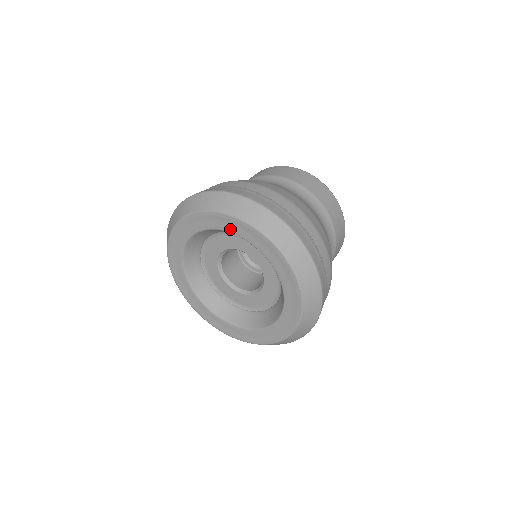
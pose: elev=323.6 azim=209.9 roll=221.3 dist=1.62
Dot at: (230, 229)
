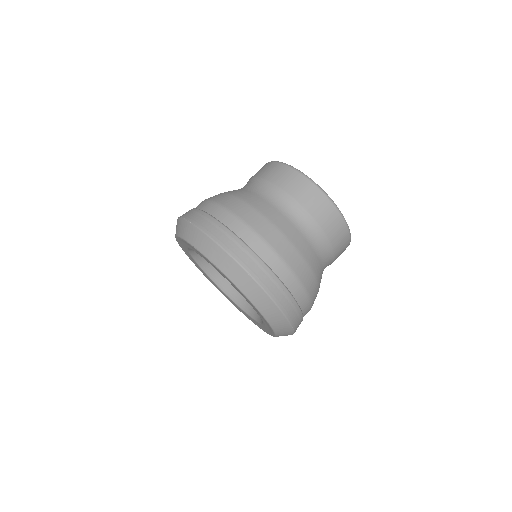
Dot at: (201, 256)
